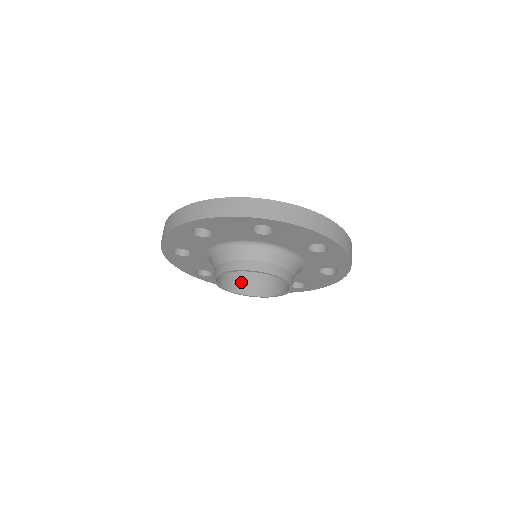
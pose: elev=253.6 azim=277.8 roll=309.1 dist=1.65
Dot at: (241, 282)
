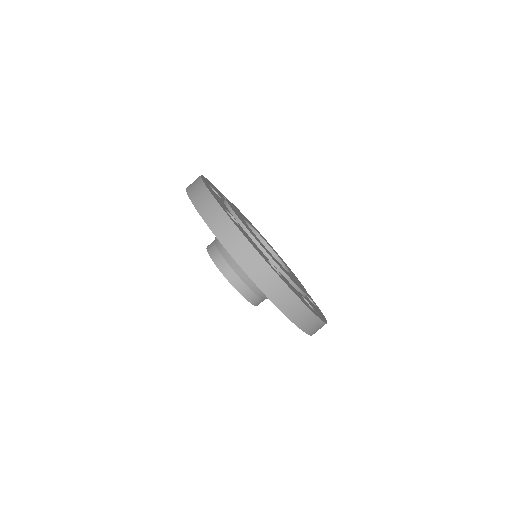
Dot at: occluded
